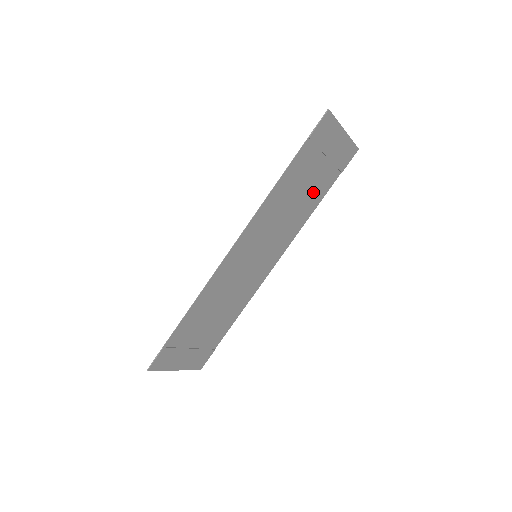
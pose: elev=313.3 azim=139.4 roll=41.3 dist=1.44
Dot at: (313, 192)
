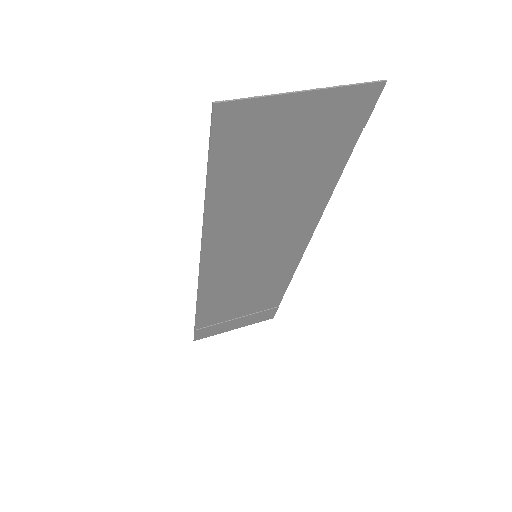
Dot at: (308, 175)
